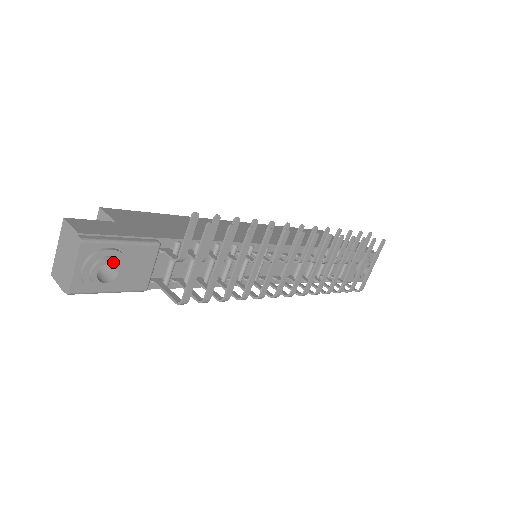
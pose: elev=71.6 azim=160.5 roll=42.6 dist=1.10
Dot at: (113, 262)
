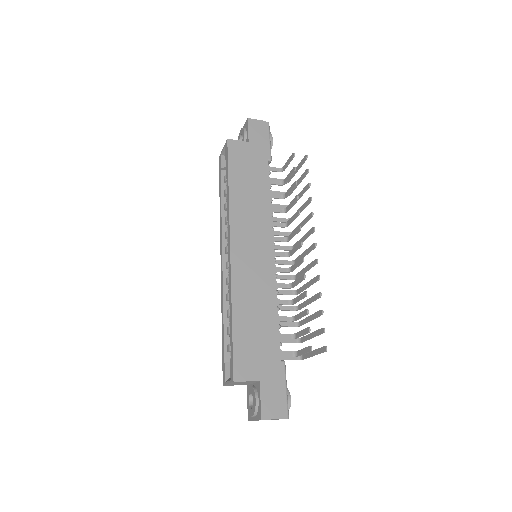
Dot at: occluded
